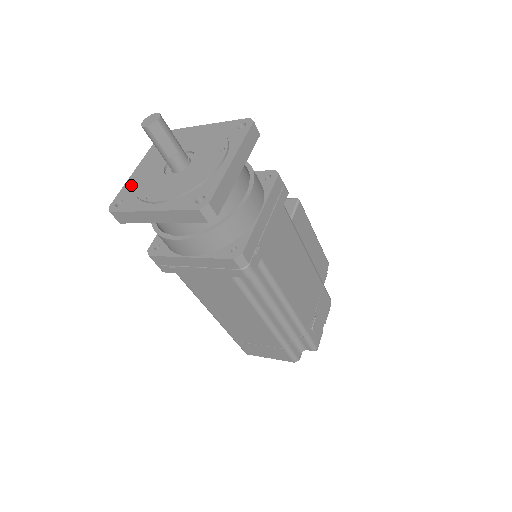
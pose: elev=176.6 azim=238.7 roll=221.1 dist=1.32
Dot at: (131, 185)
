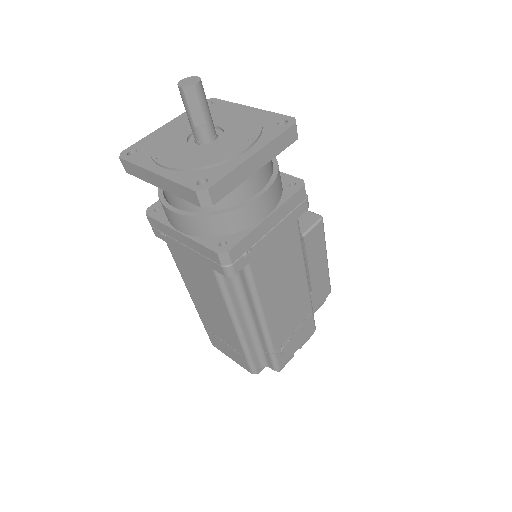
Dot at: (152, 139)
